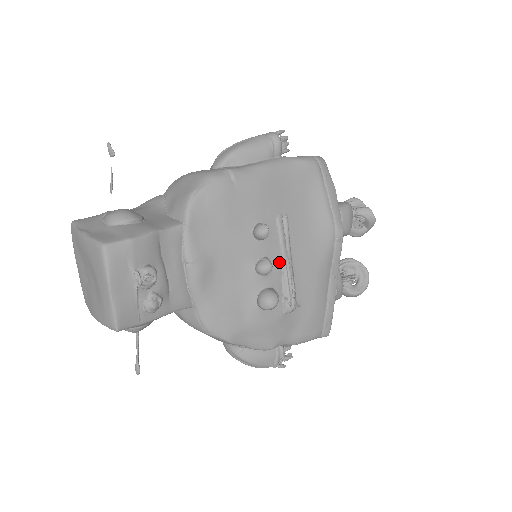
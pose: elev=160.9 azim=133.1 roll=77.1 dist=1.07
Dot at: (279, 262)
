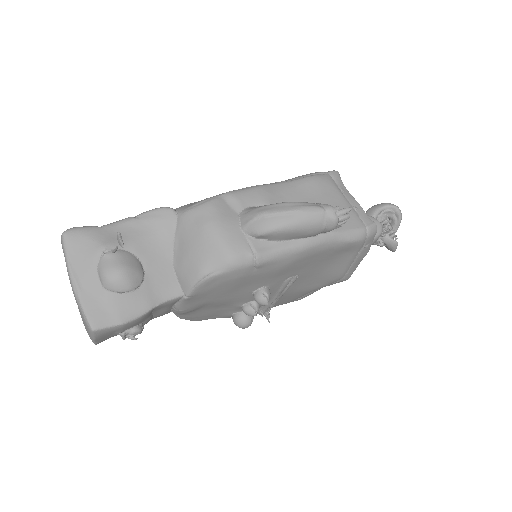
Dot at: (269, 299)
